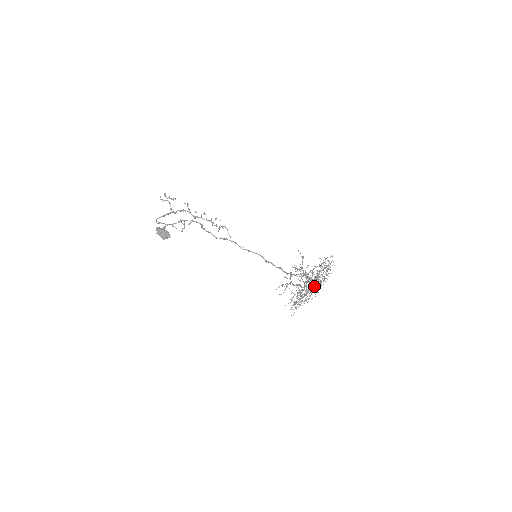
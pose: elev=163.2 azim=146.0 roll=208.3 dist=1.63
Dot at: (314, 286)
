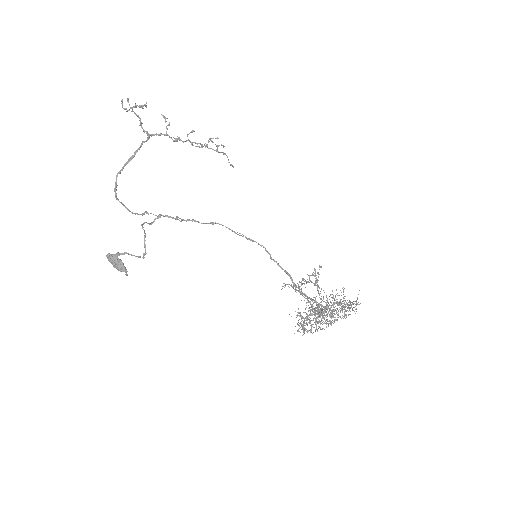
Dot at: occluded
